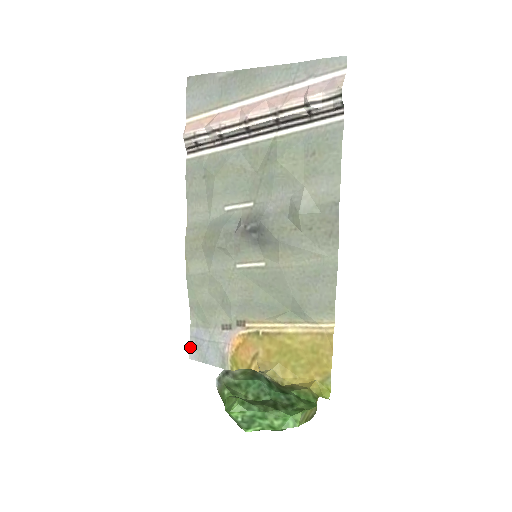
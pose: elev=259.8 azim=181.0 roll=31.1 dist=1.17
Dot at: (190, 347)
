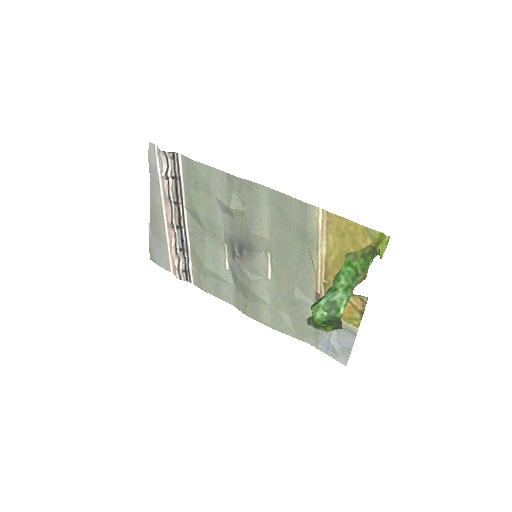
Dot at: (336, 359)
